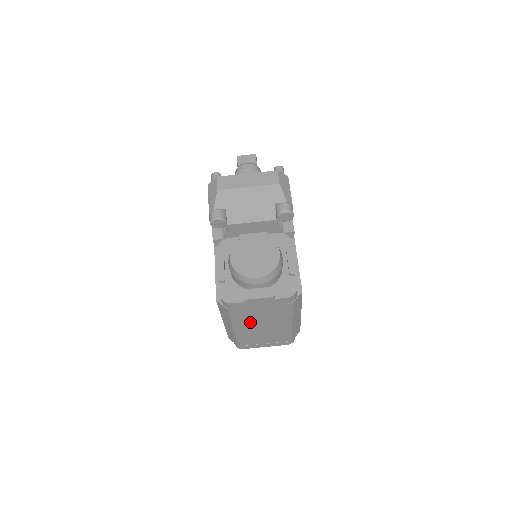
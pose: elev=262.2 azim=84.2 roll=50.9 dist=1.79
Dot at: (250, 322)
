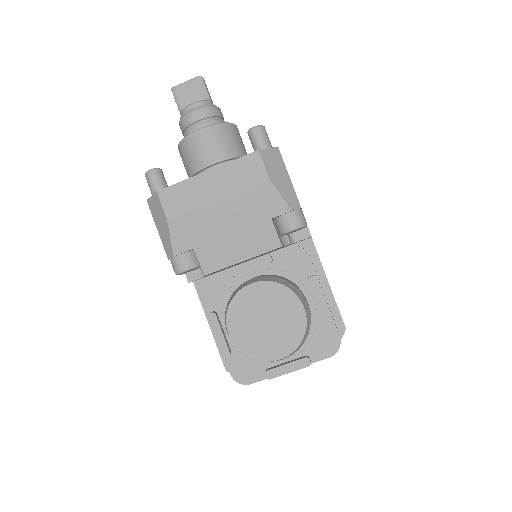
Dot at: occluded
